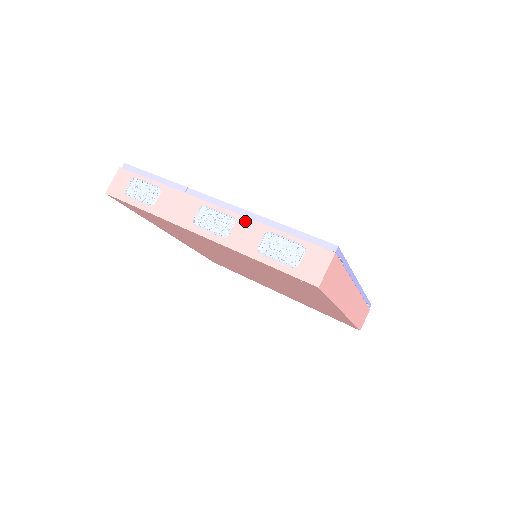
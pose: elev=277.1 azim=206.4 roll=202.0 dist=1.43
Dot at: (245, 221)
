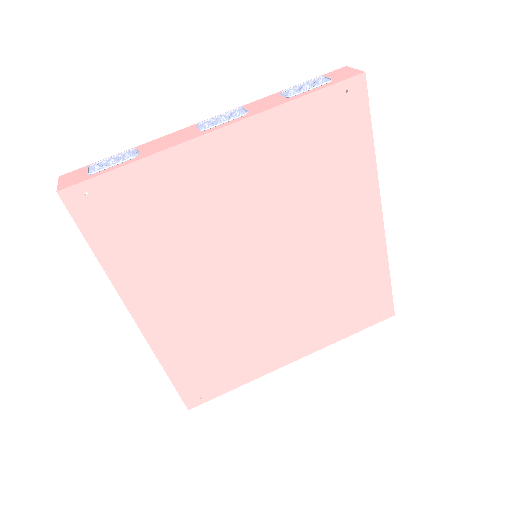
Dot at: (252, 103)
